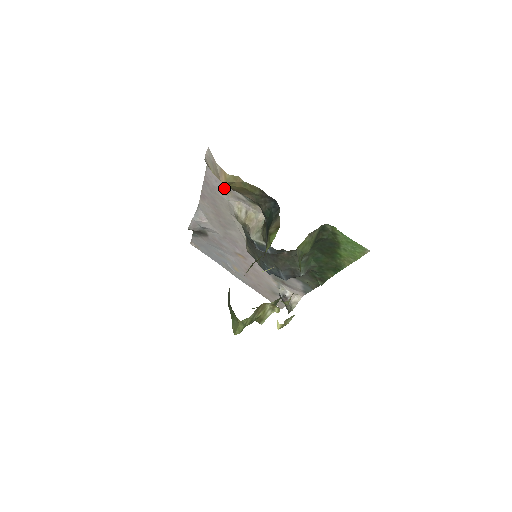
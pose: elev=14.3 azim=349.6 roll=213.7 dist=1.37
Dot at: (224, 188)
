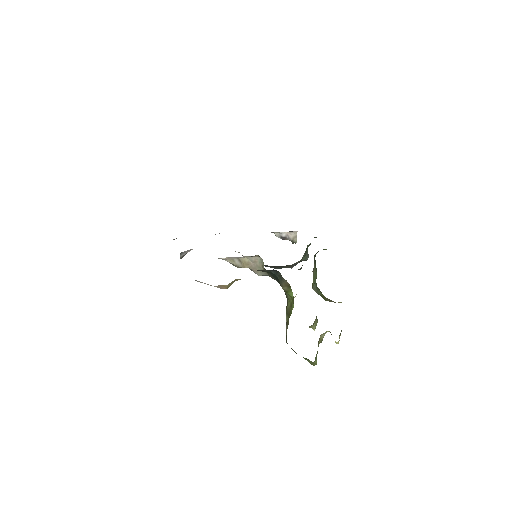
Dot at: occluded
